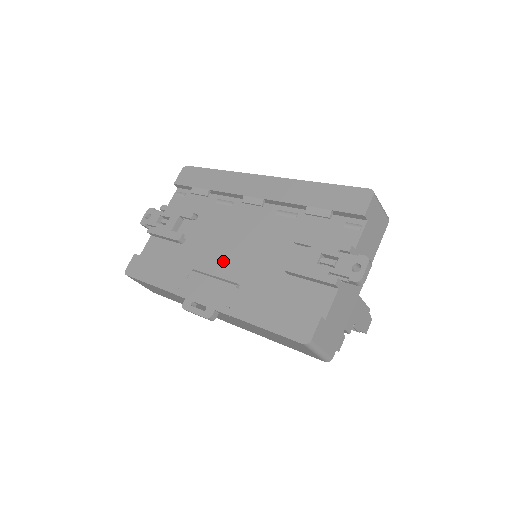
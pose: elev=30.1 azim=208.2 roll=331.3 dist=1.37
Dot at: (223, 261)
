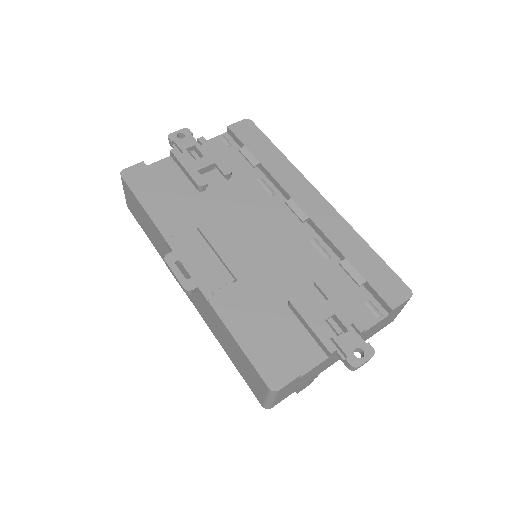
Dot at: (232, 243)
